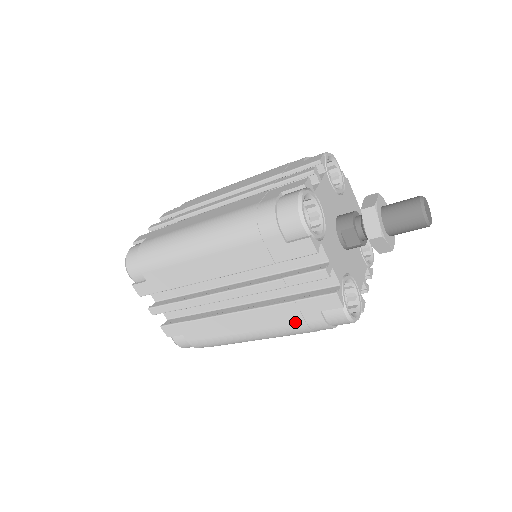
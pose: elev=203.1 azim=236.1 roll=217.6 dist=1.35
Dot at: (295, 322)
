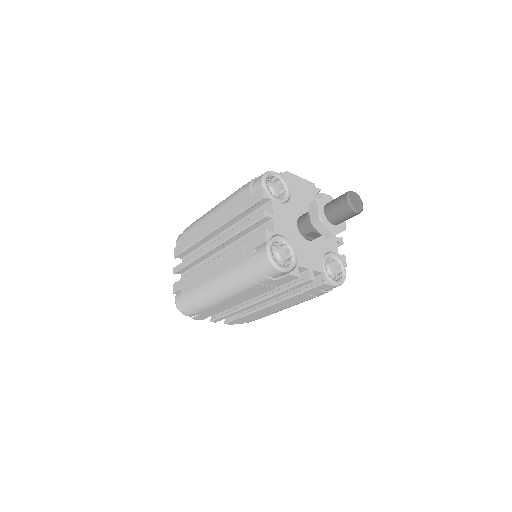
Dot at: (307, 298)
